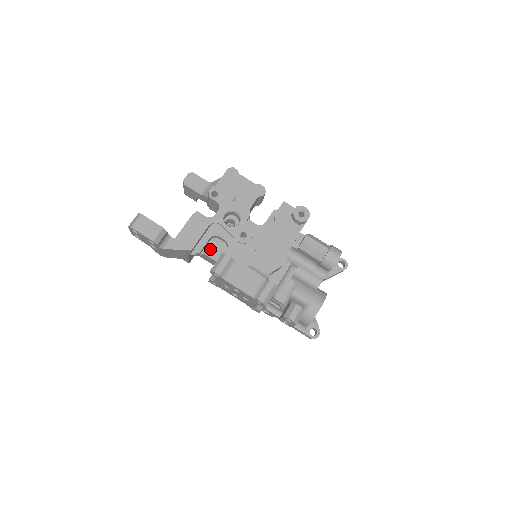
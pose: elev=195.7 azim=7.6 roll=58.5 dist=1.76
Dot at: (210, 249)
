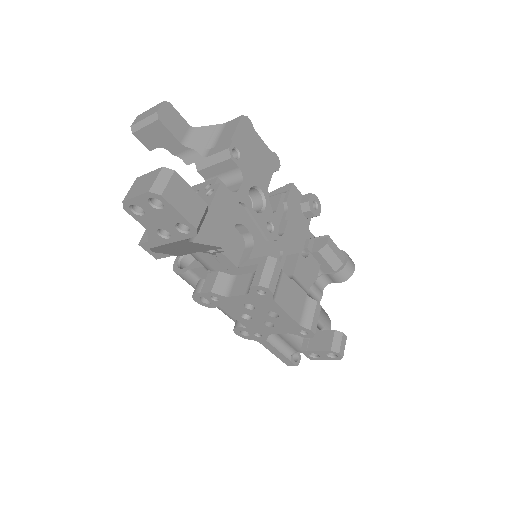
Dot at: (227, 244)
